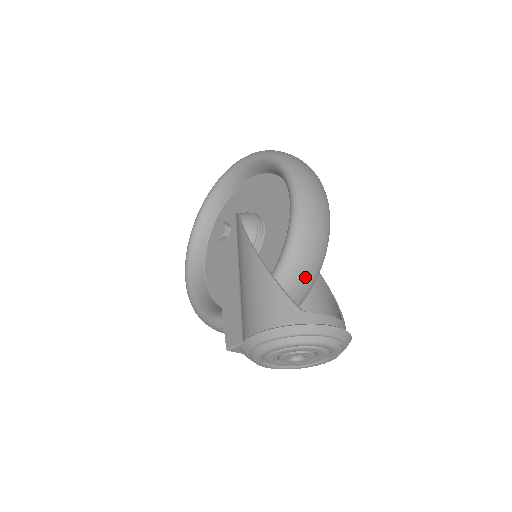
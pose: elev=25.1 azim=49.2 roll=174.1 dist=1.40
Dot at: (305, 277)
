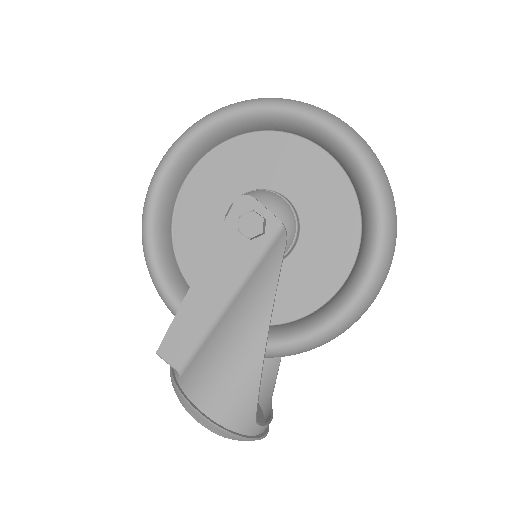
Dot at: occluded
